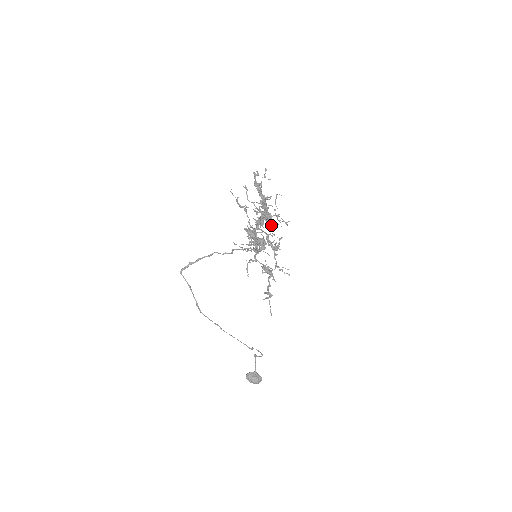
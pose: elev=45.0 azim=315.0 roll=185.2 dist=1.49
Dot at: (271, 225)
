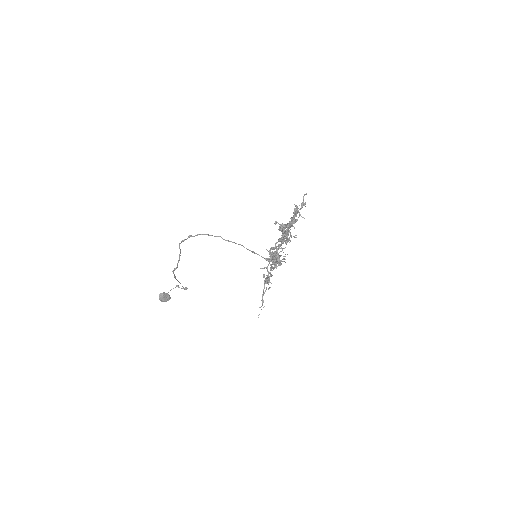
Dot at: (286, 243)
